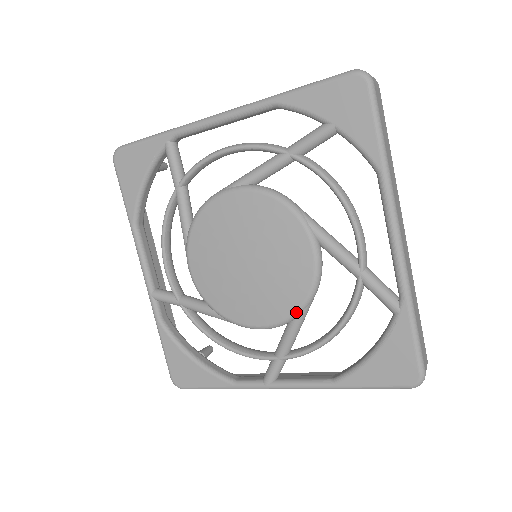
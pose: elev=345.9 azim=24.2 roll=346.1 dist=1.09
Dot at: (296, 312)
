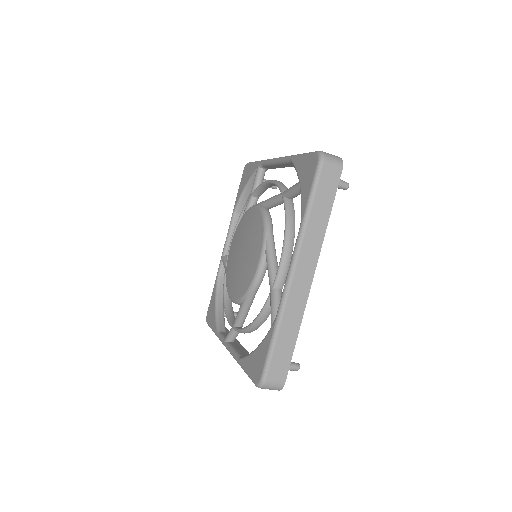
Dot at: (242, 297)
